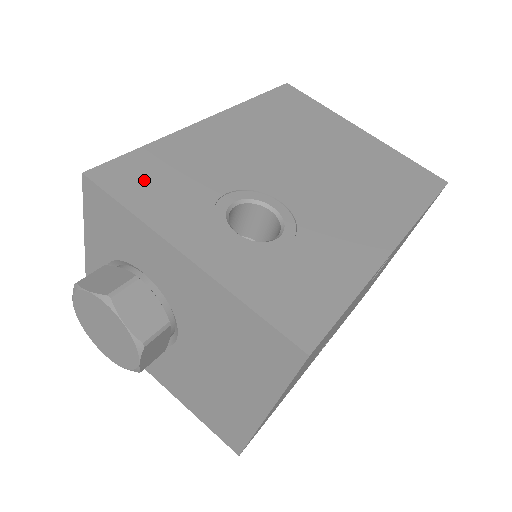
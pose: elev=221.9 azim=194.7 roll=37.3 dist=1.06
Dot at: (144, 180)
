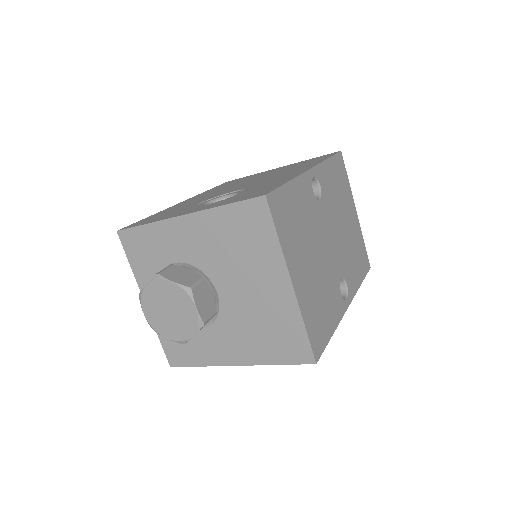
Dot at: occluded
